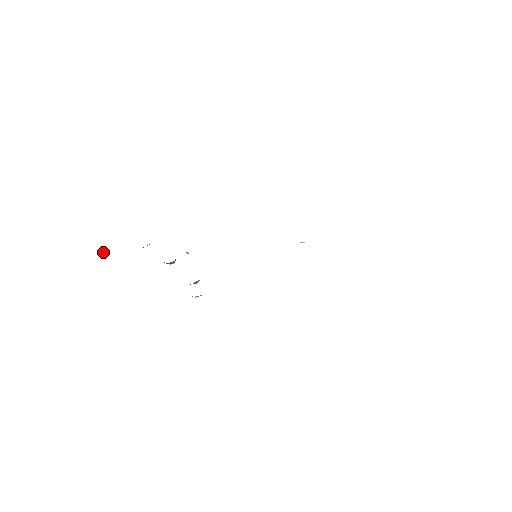
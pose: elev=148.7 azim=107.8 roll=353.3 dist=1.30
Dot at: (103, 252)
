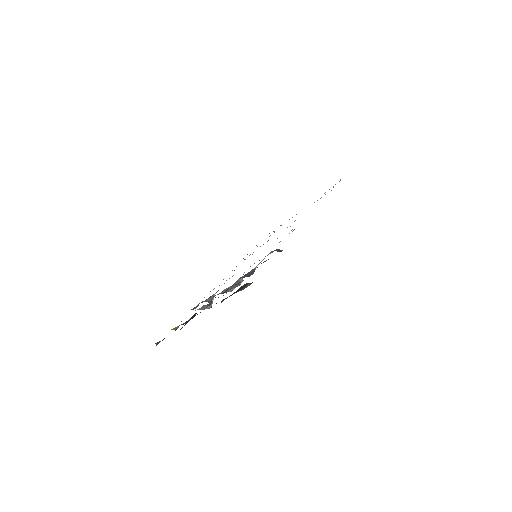
Dot at: (156, 345)
